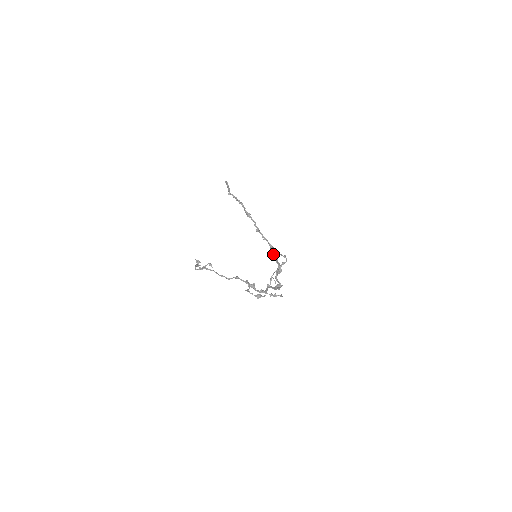
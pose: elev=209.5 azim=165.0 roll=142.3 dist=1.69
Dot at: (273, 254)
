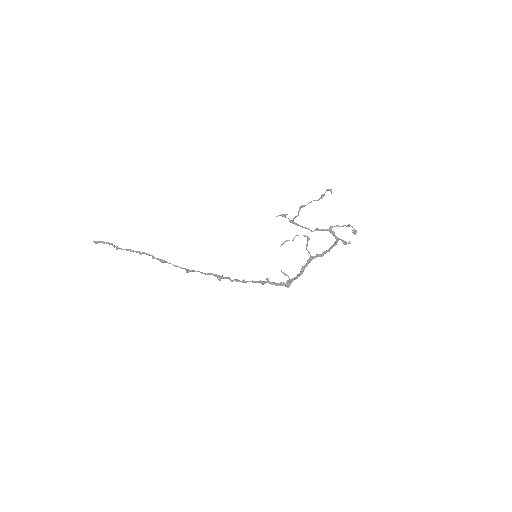
Dot at: (232, 280)
